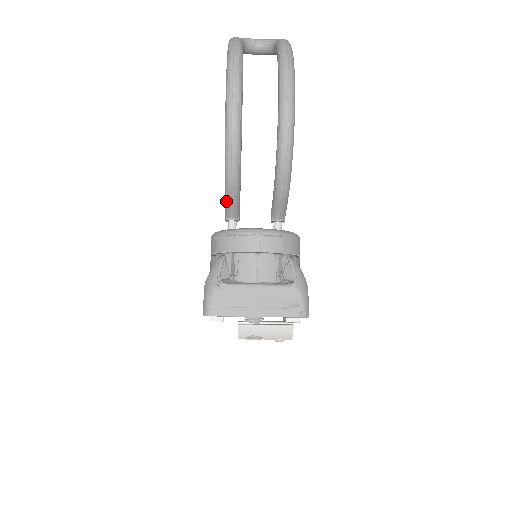
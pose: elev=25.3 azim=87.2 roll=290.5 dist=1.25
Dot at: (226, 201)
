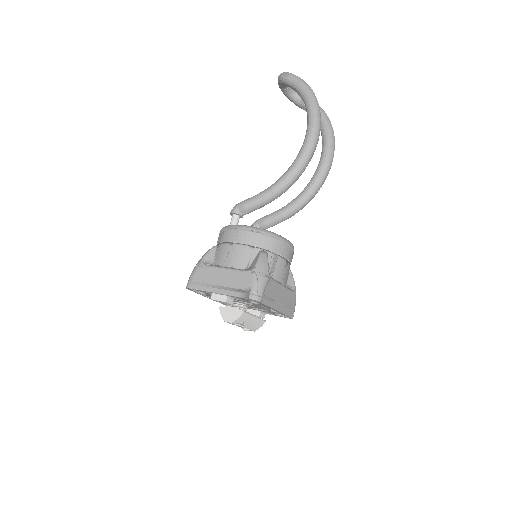
Dot at: (257, 202)
